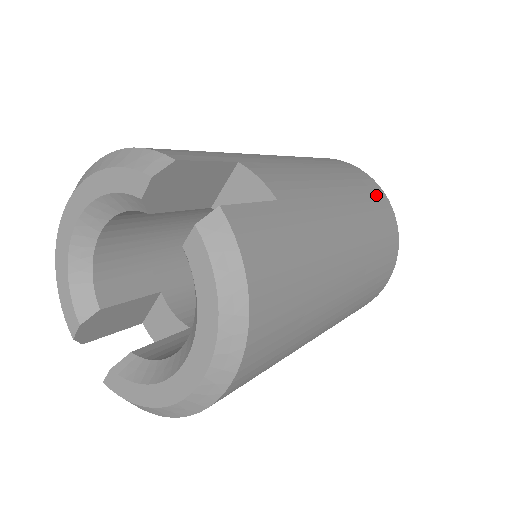
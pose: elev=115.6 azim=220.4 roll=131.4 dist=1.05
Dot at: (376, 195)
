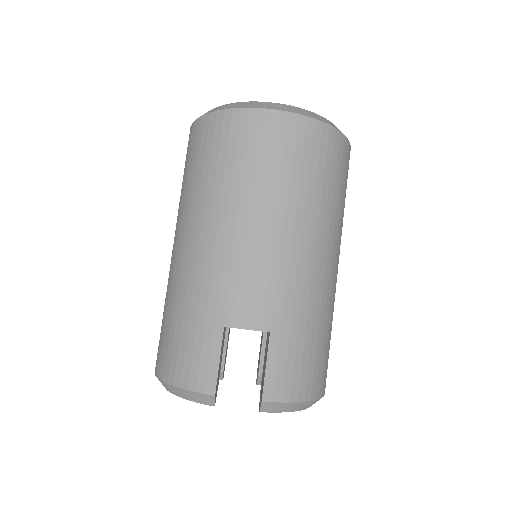
Dot at: (298, 142)
